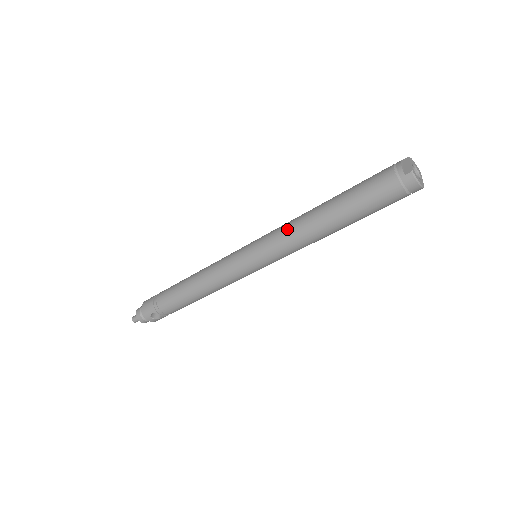
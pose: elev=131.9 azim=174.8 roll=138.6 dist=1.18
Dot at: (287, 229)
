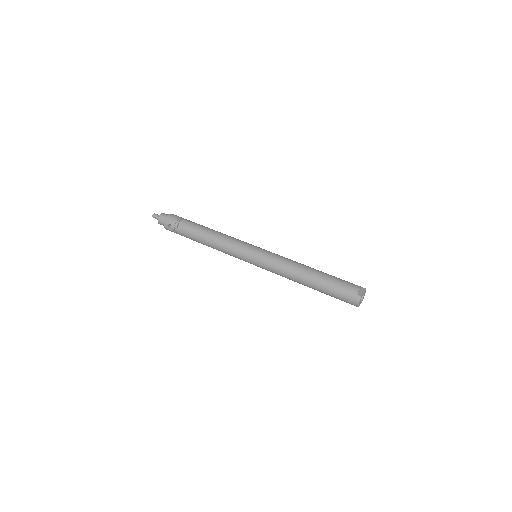
Dot at: (285, 261)
